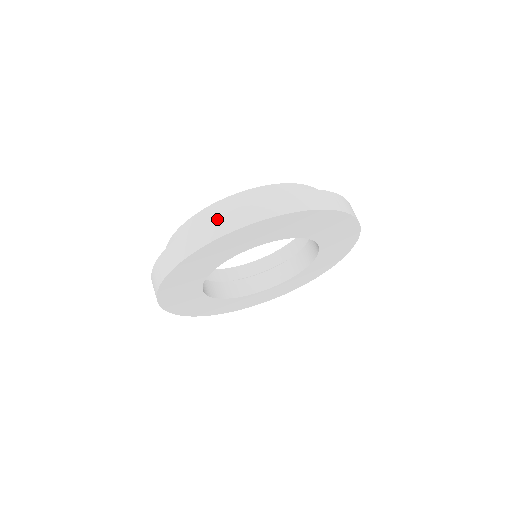
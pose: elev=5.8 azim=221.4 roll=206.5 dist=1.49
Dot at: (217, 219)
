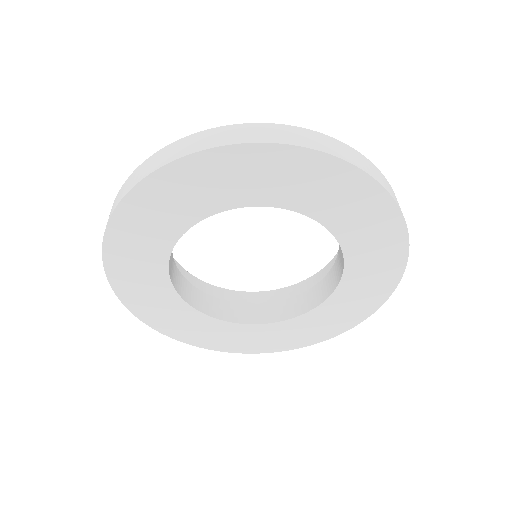
Dot at: (124, 186)
